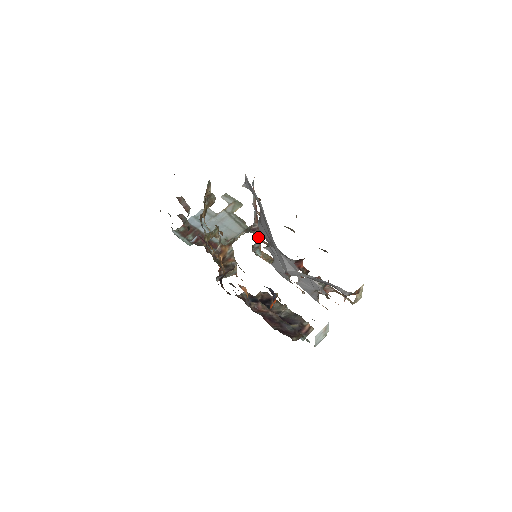
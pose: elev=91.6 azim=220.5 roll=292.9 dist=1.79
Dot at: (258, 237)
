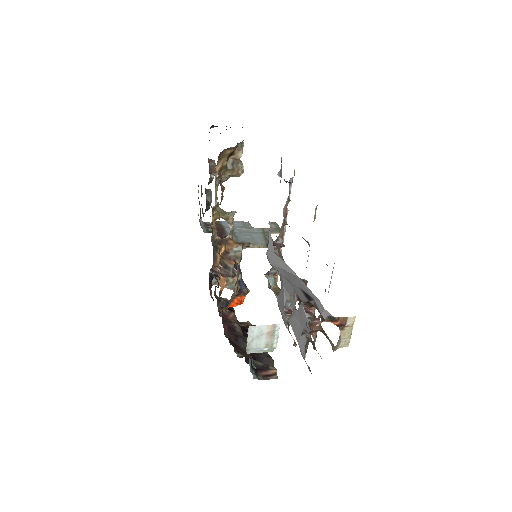
Dot at: occluded
